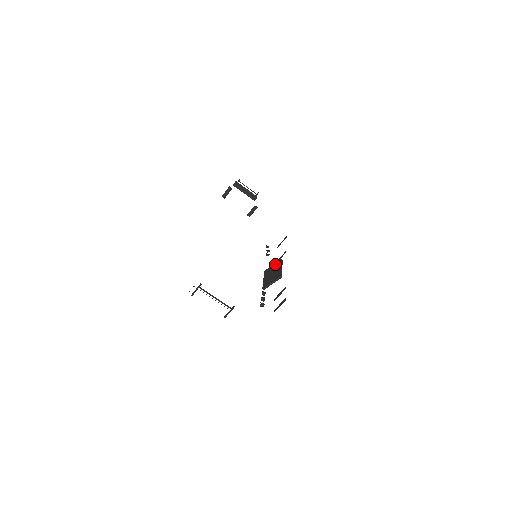
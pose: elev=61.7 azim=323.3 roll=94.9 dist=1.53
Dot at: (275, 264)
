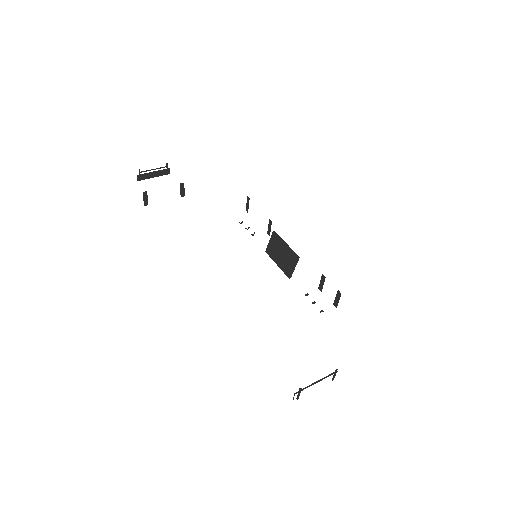
Dot at: (272, 241)
